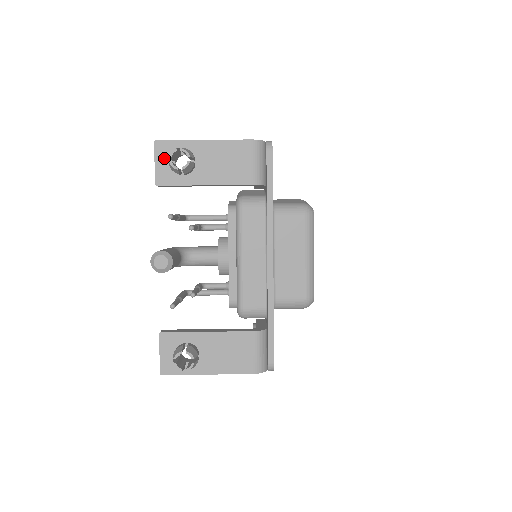
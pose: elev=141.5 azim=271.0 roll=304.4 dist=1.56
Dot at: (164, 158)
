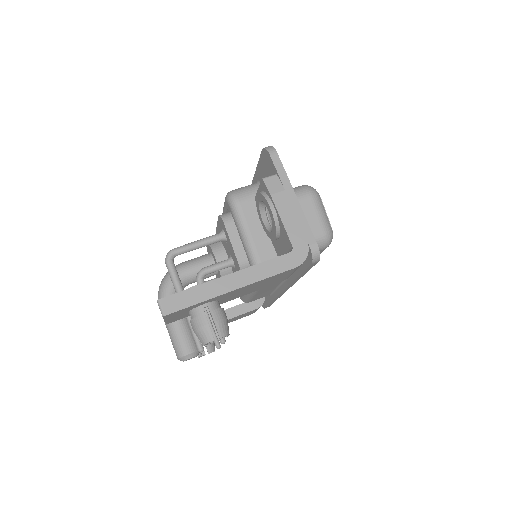
Dot at: (177, 315)
